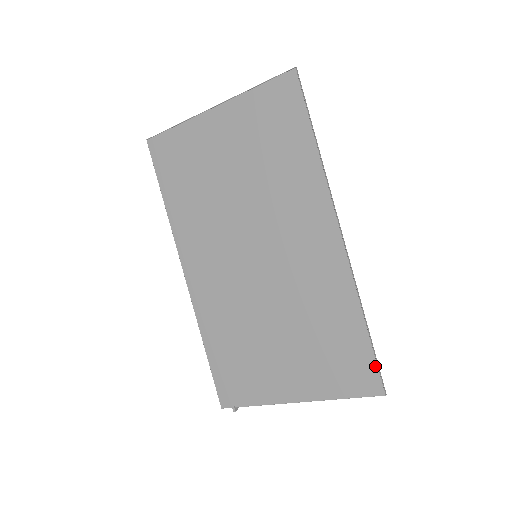
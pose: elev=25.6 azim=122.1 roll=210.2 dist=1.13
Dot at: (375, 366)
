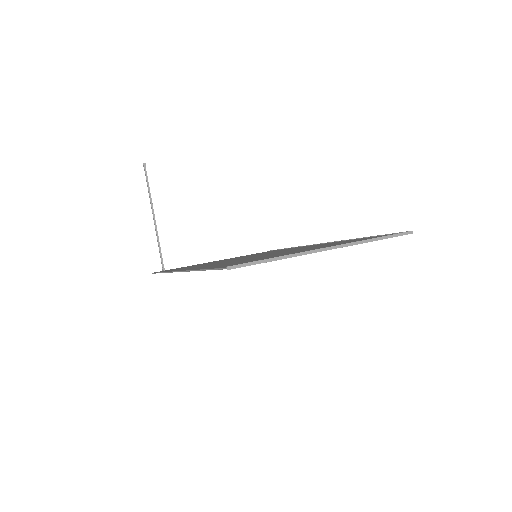
Dot at: occluded
